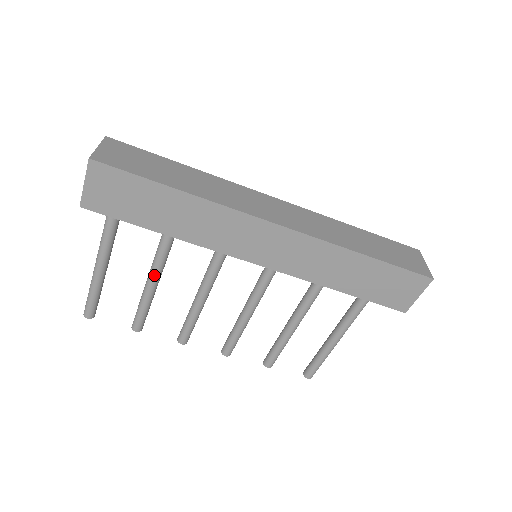
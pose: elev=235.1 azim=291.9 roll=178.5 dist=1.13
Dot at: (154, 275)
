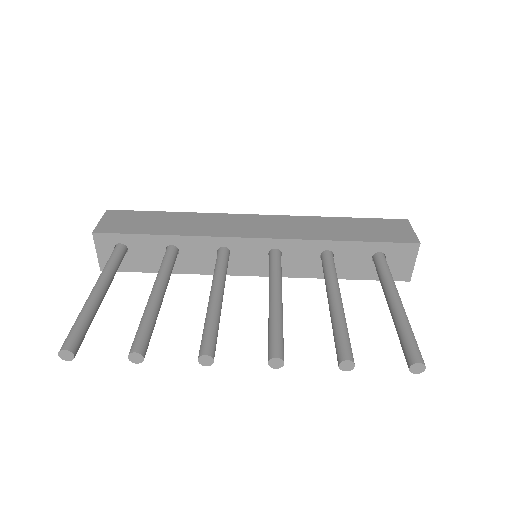
Dot at: (158, 282)
